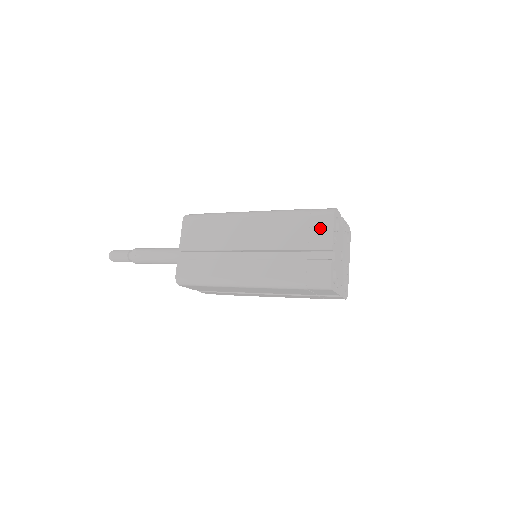
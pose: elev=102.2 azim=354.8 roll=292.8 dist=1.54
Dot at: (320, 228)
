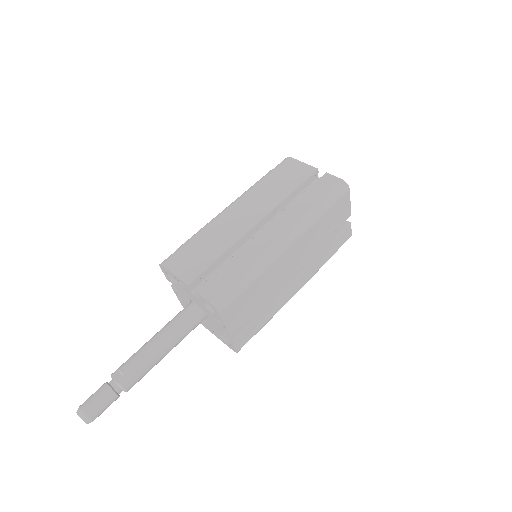
Dot at: (293, 169)
